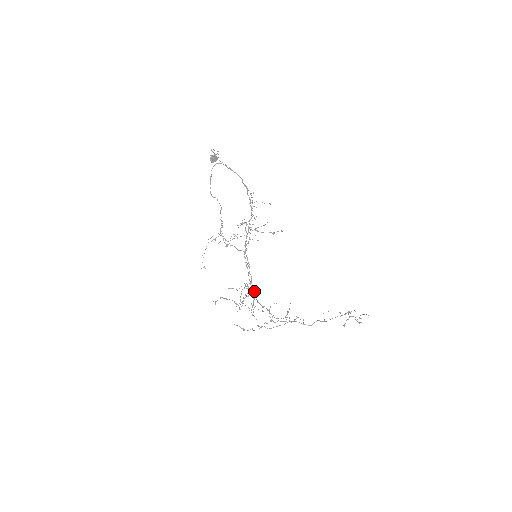
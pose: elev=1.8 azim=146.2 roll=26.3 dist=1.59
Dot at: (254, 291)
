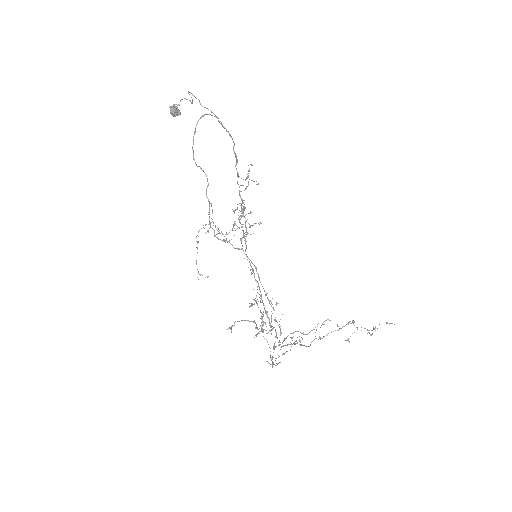
Dot at: occluded
